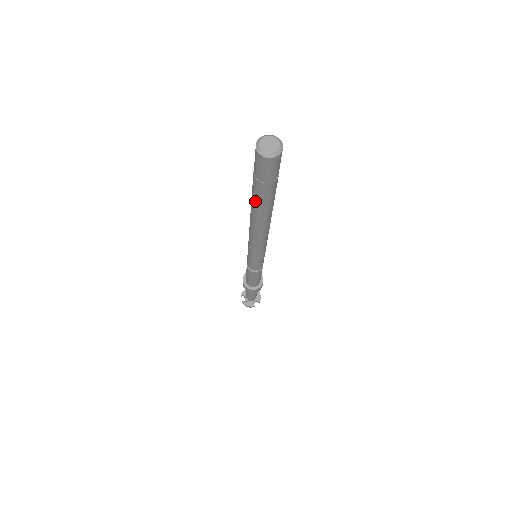
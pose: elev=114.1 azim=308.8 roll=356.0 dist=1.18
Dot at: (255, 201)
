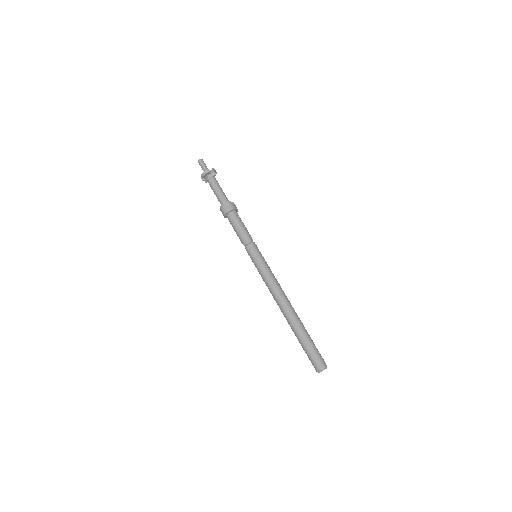
Dot at: occluded
